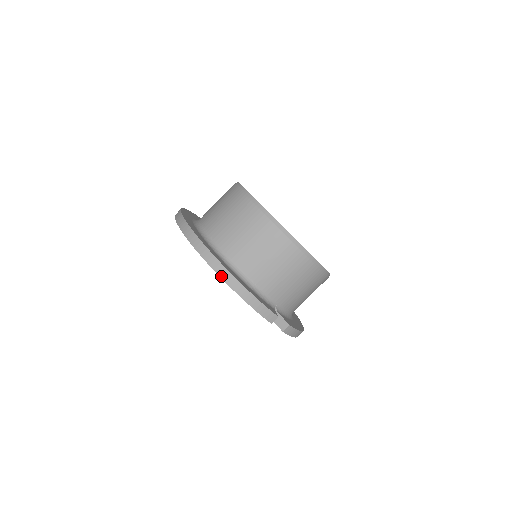
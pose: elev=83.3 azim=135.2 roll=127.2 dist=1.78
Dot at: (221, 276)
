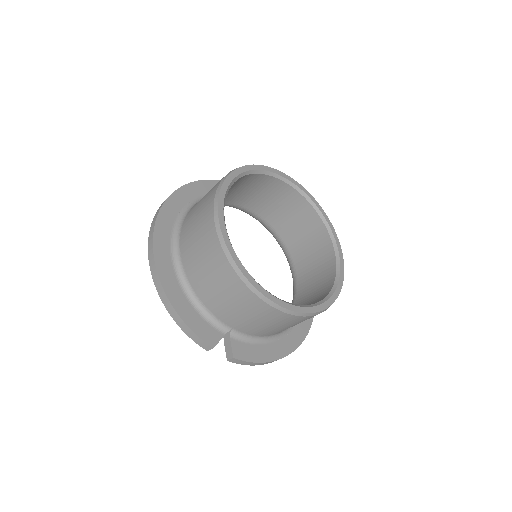
Dot at: (157, 288)
